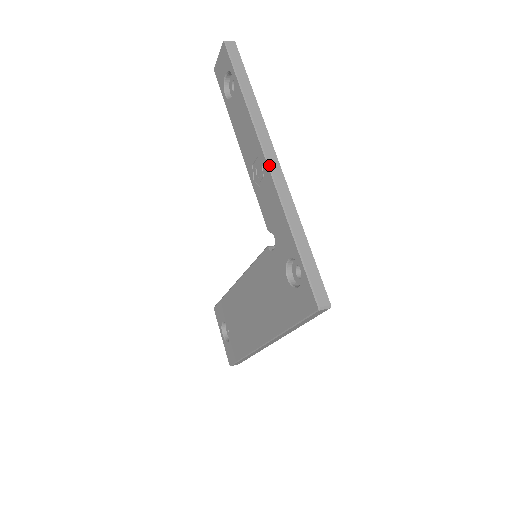
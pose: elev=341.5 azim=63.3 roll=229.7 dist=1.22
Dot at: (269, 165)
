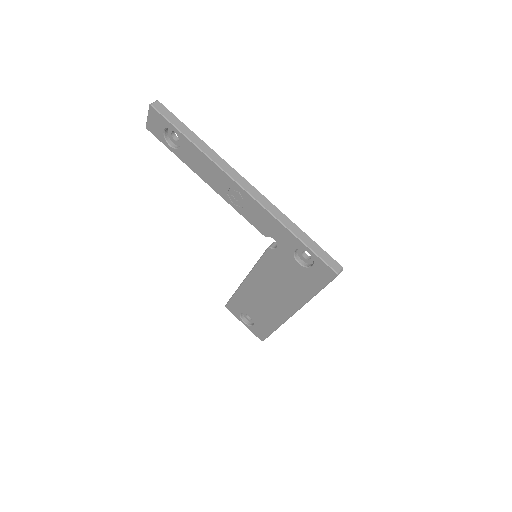
Dot at: (246, 190)
